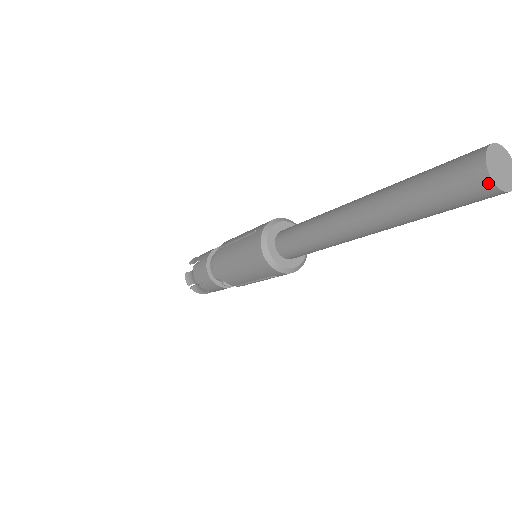
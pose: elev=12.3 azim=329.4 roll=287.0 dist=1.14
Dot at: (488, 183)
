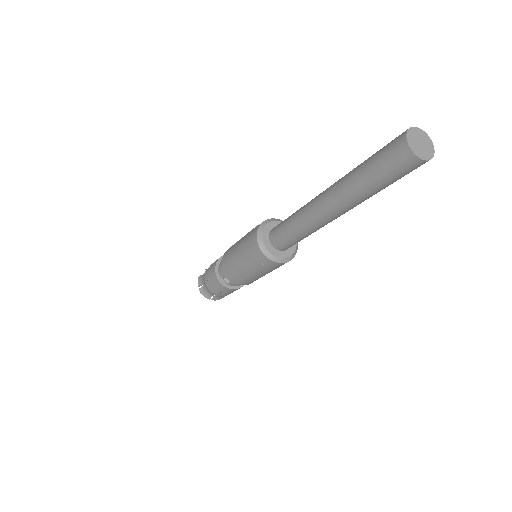
Dot at: (406, 147)
